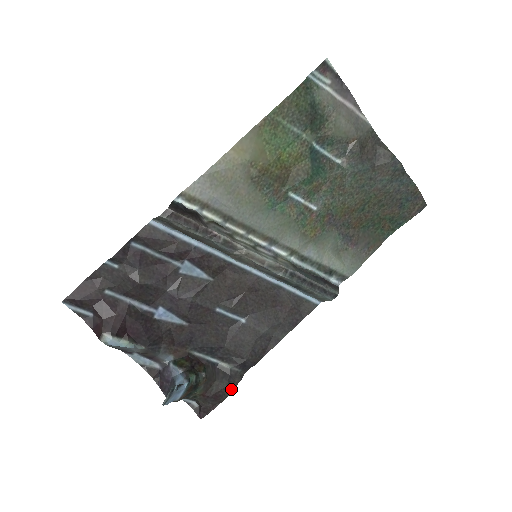
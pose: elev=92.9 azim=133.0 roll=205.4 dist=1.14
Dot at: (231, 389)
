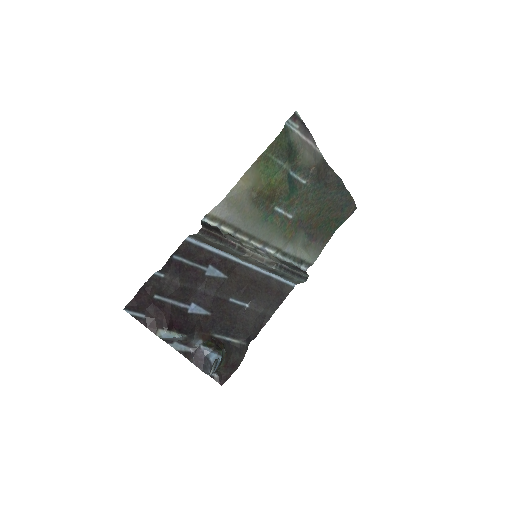
Dot at: (242, 359)
